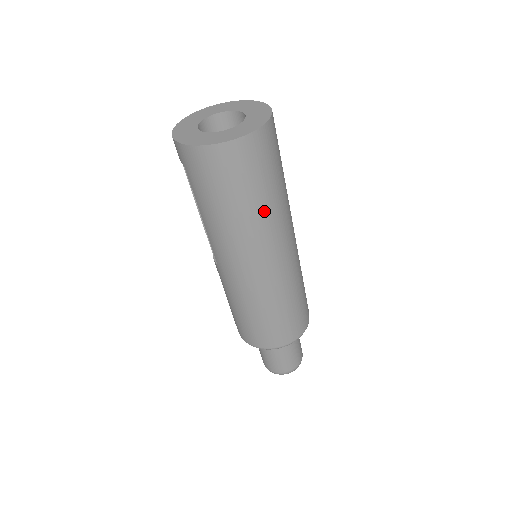
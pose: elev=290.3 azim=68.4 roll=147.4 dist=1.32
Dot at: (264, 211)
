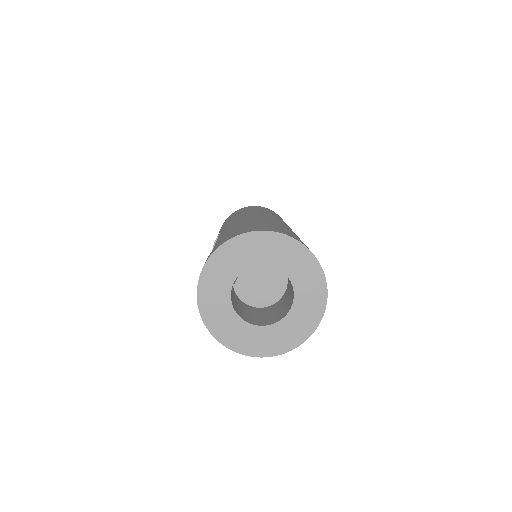
Dot at: occluded
